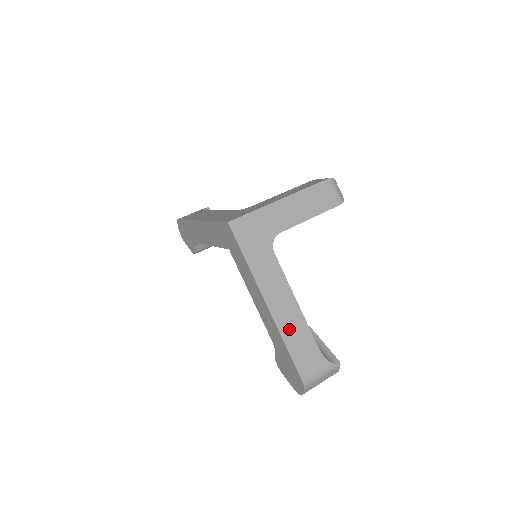
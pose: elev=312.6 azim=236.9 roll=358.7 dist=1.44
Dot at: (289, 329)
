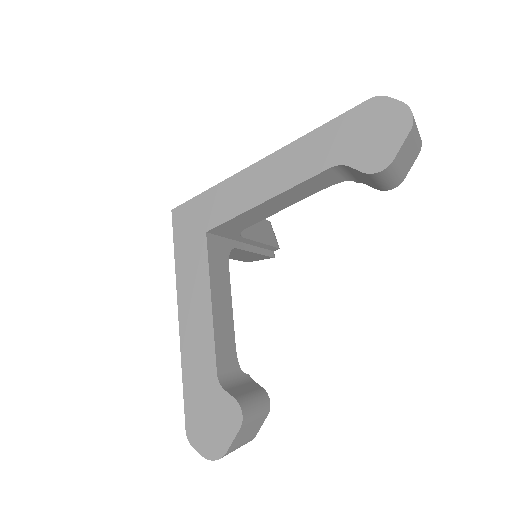
Dot at: occluded
